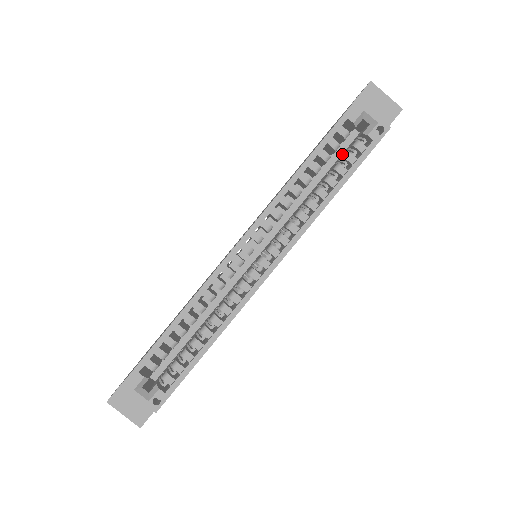
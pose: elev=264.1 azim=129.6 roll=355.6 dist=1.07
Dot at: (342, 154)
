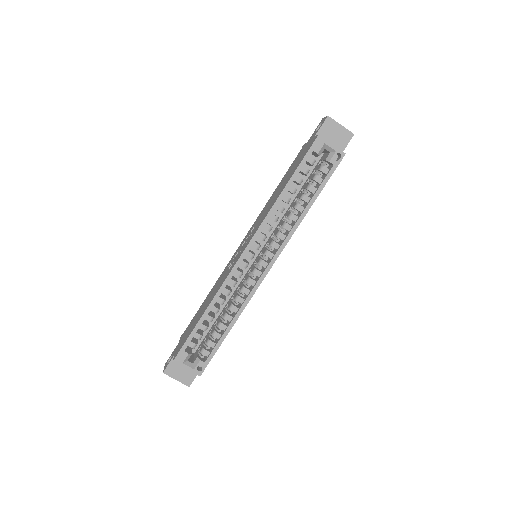
Dot at: (312, 172)
